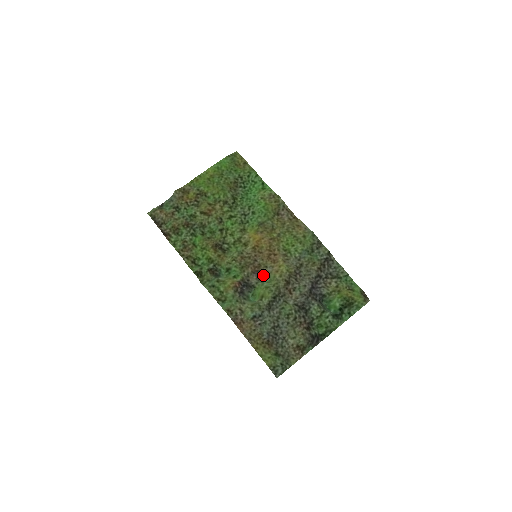
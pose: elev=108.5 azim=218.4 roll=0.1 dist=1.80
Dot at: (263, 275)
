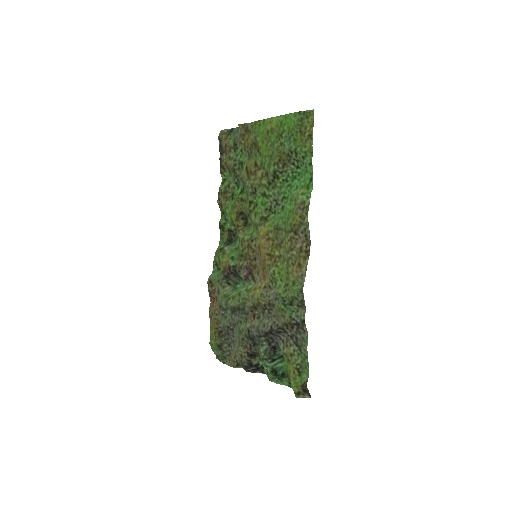
Dot at: (253, 278)
